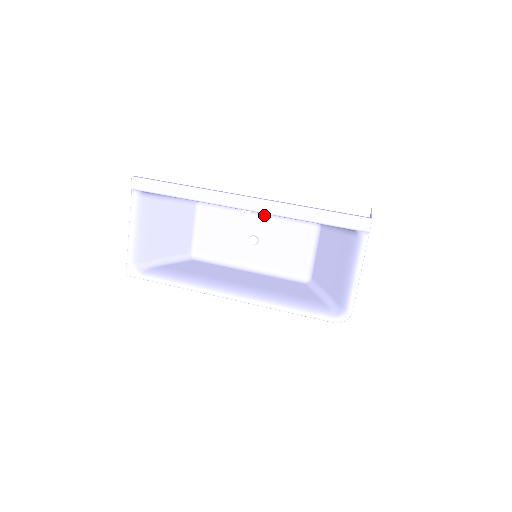
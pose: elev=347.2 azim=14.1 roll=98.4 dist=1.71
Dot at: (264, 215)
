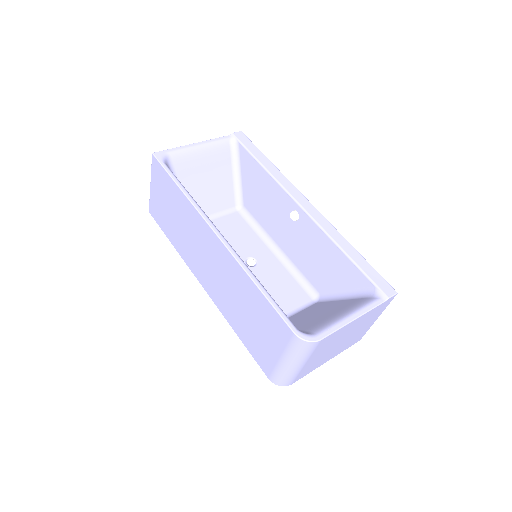
Dot at: (279, 257)
